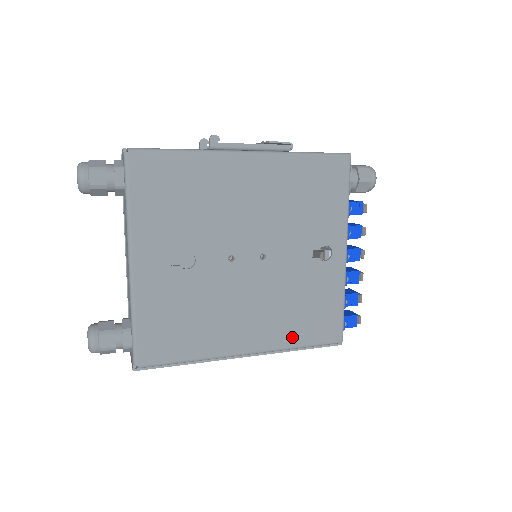
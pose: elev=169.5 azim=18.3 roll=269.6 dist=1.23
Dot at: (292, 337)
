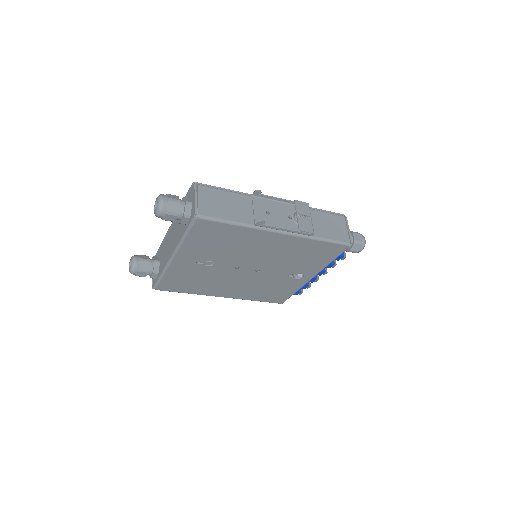
Dot at: (253, 297)
